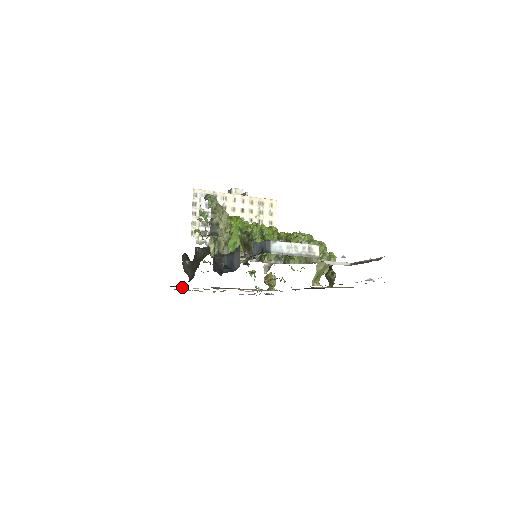
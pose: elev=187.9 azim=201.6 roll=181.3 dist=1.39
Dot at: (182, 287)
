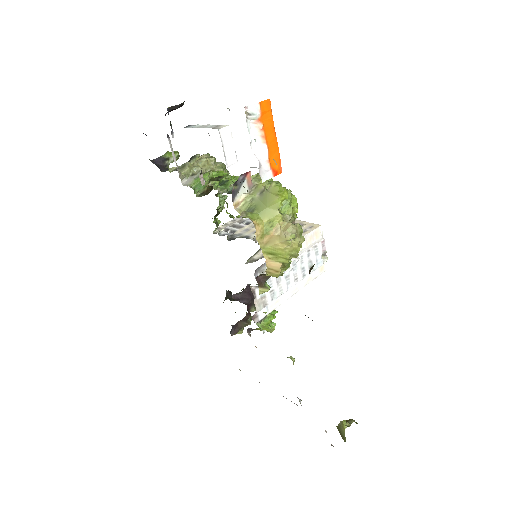
Dot at: occluded
